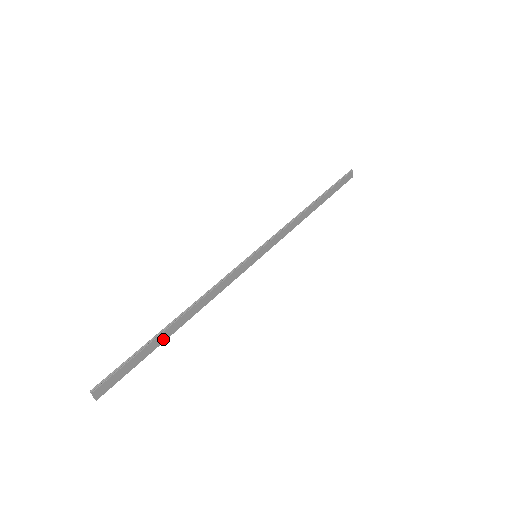
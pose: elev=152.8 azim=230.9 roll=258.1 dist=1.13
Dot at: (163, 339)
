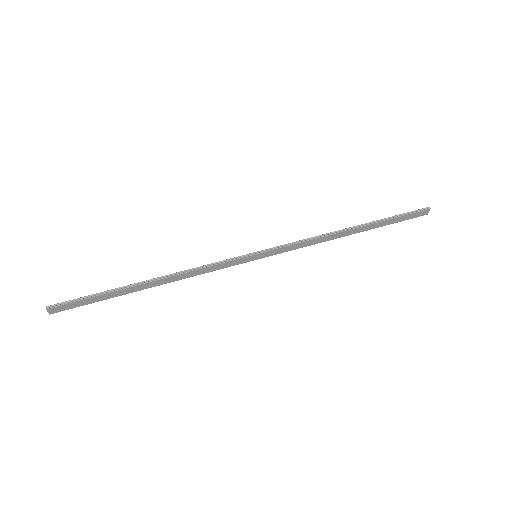
Dot at: (126, 292)
